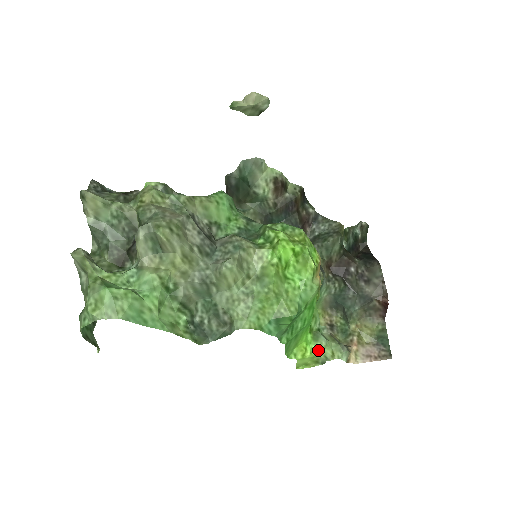
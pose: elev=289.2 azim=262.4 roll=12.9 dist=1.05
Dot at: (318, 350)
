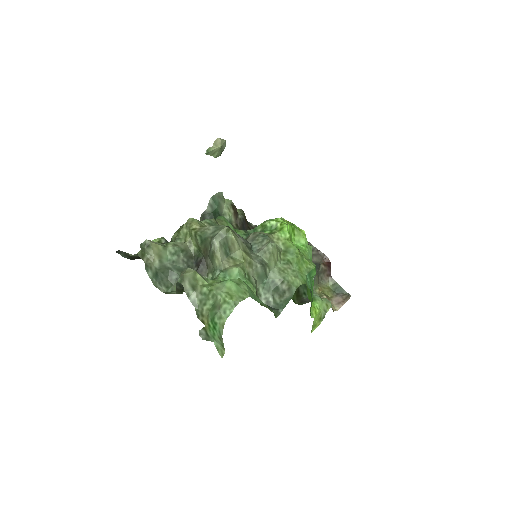
Dot at: (320, 306)
